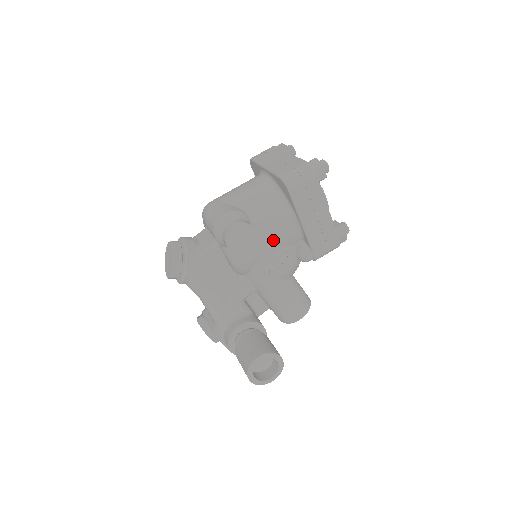
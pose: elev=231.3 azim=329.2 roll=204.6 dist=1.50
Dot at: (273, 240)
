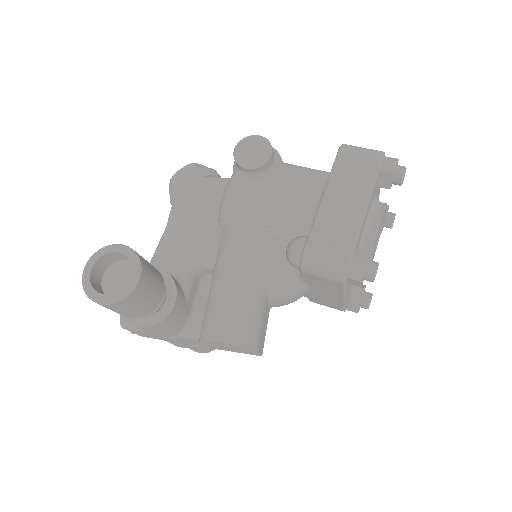
Dot at: (280, 197)
